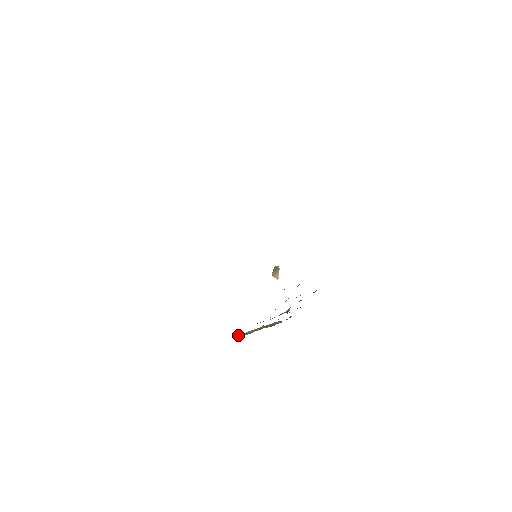
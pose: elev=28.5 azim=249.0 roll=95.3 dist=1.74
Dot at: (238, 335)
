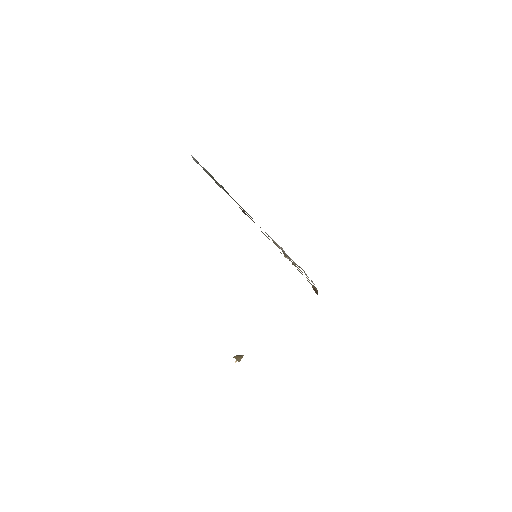
Dot at: occluded
